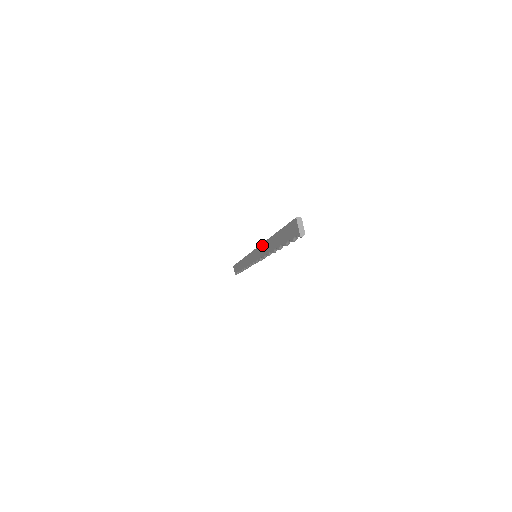
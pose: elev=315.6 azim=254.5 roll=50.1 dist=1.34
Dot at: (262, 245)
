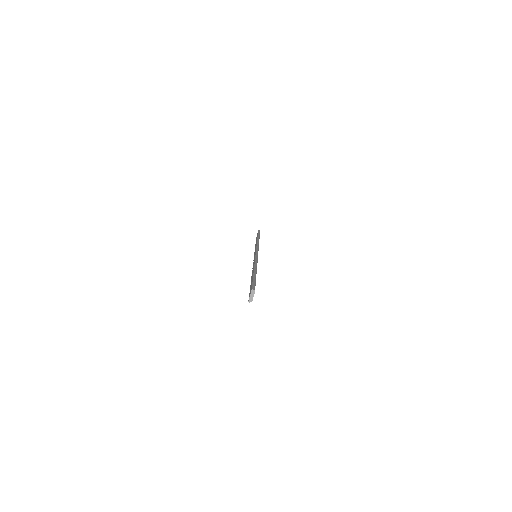
Dot at: (254, 261)
